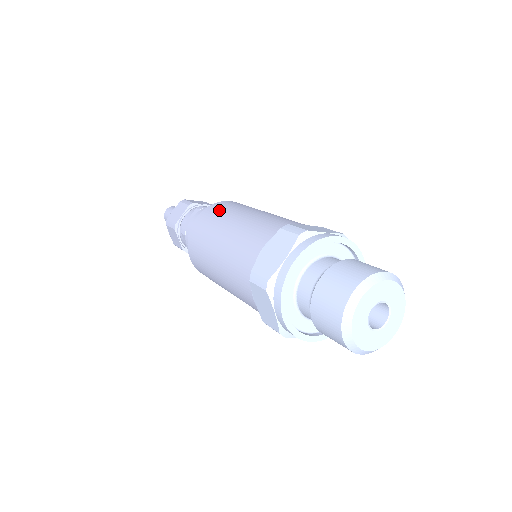
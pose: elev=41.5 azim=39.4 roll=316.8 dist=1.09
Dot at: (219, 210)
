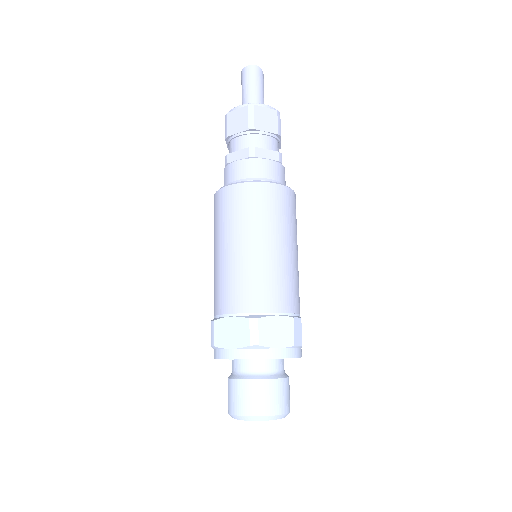
Dot at: (248, 206)
